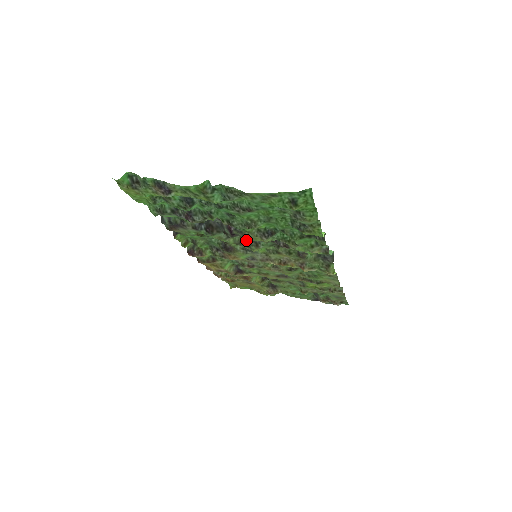
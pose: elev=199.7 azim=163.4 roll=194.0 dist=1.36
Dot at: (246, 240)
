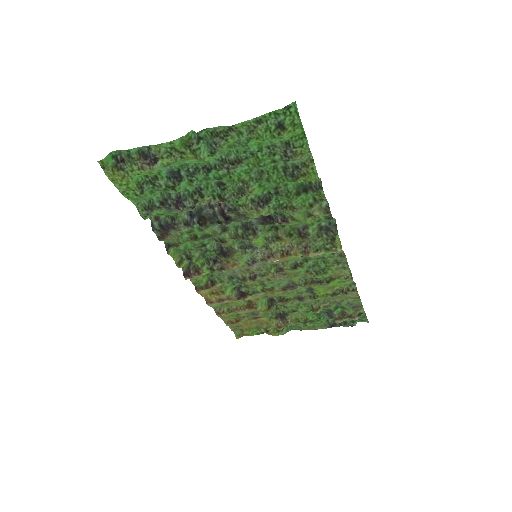
Dot at: (242, 230)
